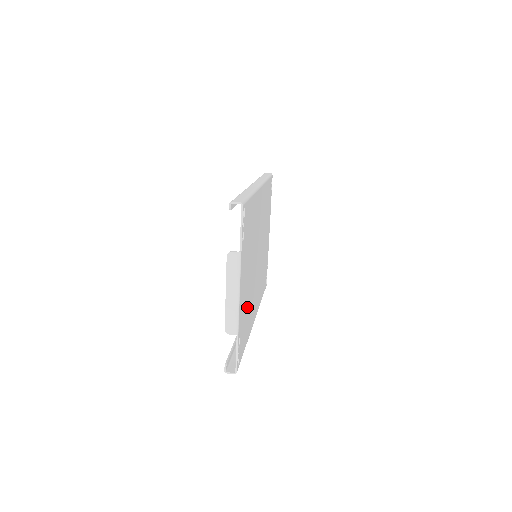
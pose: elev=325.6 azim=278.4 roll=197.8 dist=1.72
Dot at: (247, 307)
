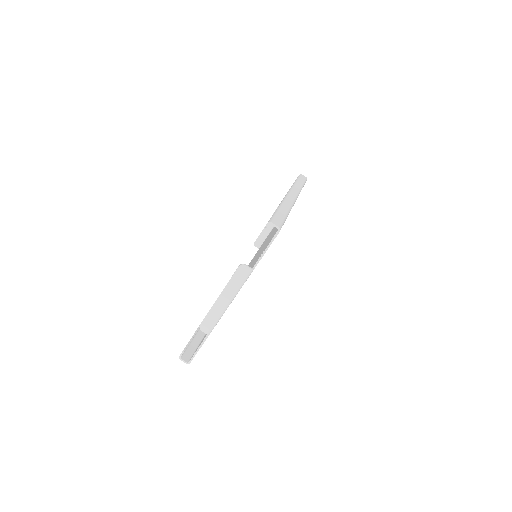
Dot at: occluded
